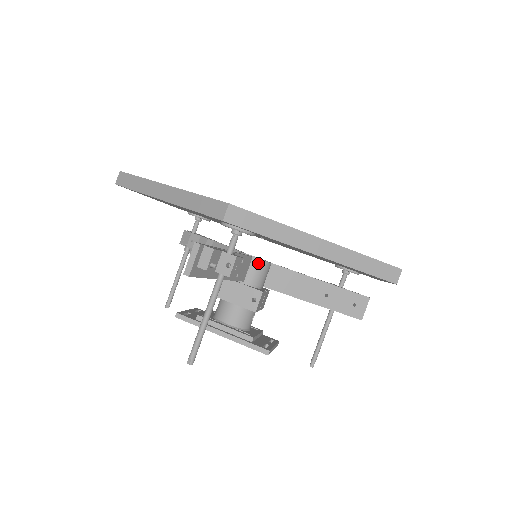
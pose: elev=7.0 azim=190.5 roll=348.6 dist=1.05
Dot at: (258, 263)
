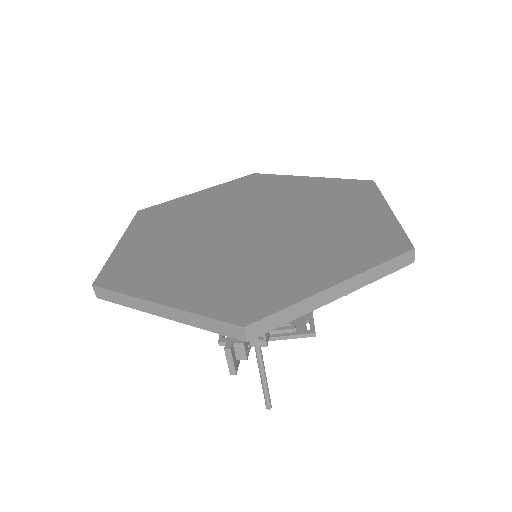
Dot at: occluded
